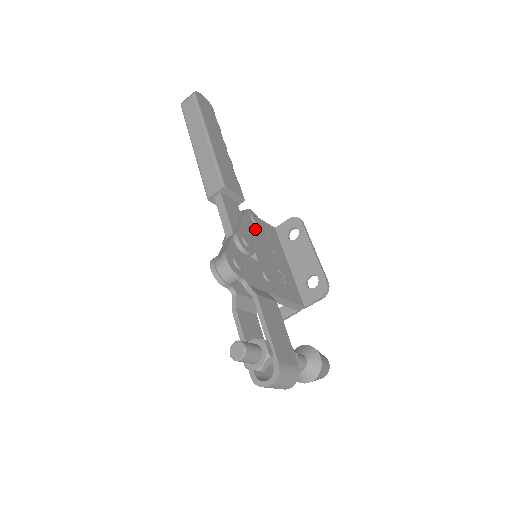
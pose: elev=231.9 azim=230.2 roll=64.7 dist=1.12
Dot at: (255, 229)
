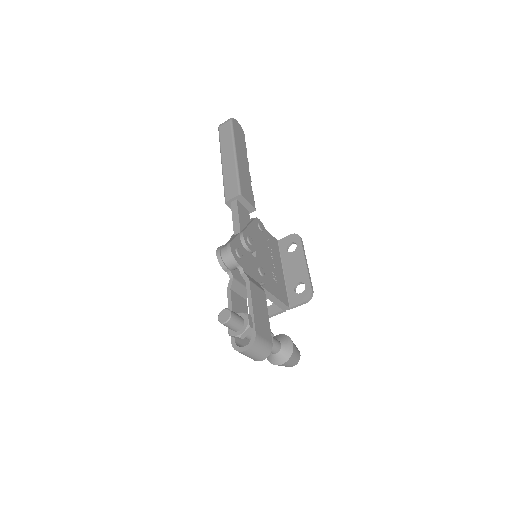
Dot at: (260, 234)
